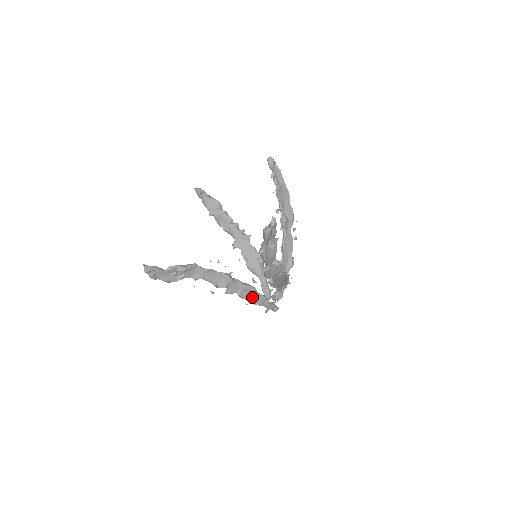
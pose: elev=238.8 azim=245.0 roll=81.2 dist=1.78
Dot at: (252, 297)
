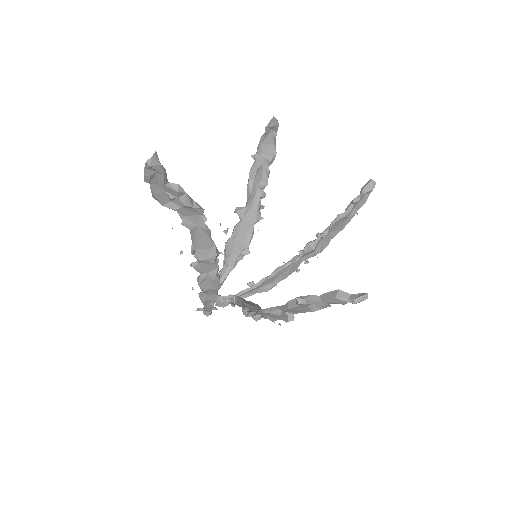
Dot at: (207, 290)
